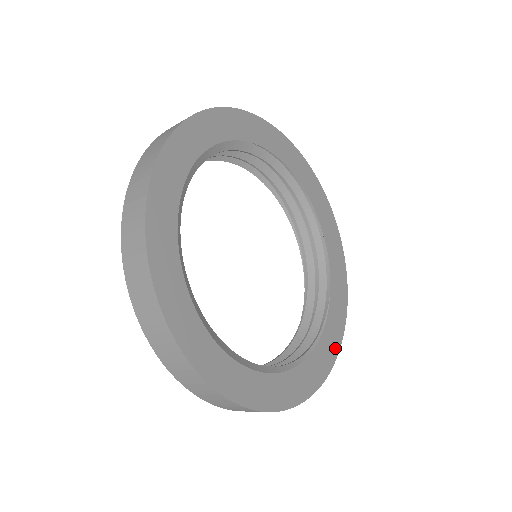
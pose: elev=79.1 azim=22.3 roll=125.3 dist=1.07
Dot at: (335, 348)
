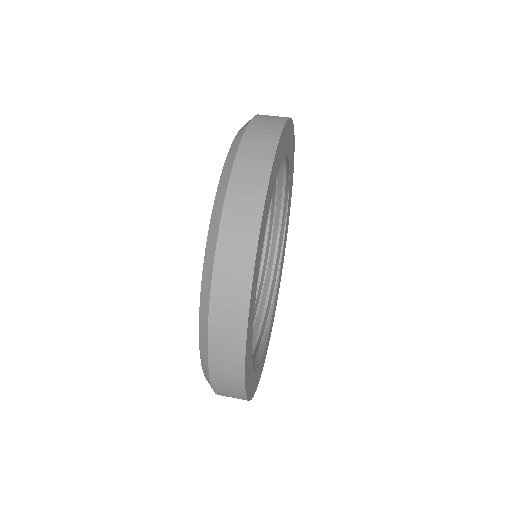
Dot at: (282, 266)
